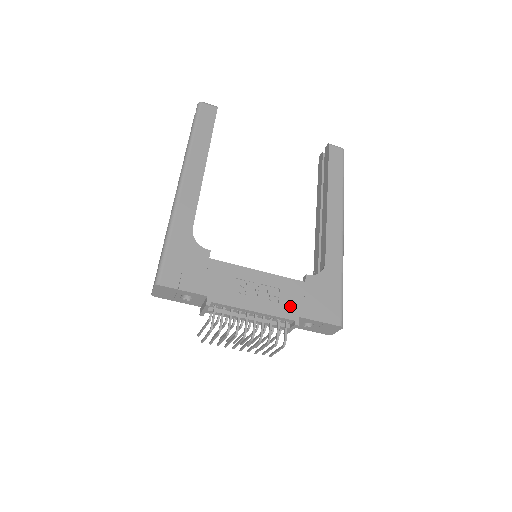
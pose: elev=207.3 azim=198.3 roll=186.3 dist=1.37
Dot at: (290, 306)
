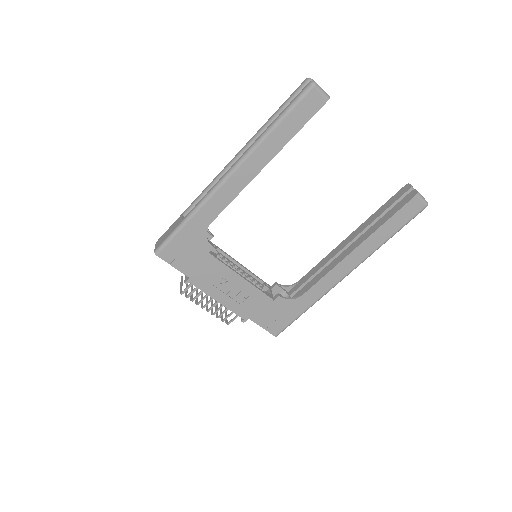
Dot at: (248, 310)
